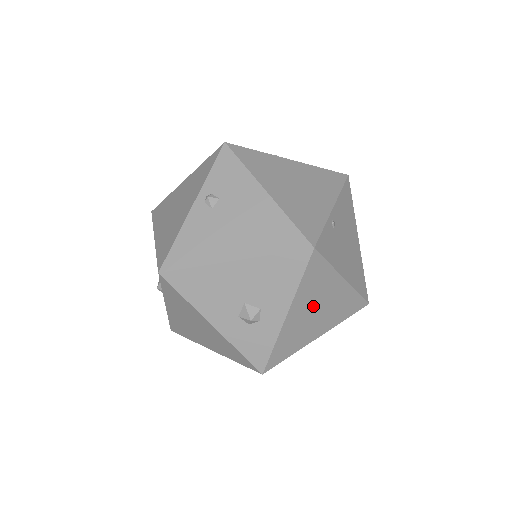
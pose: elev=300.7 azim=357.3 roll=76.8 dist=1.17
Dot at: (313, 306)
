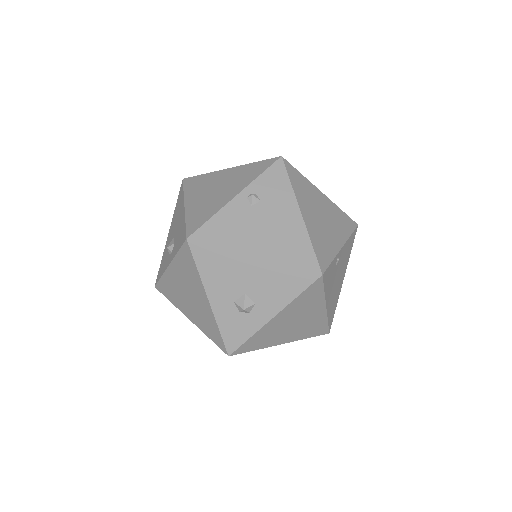
Dot at: (294, 318)
